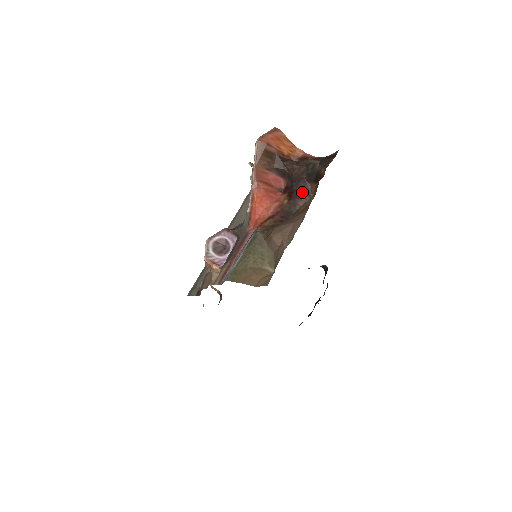
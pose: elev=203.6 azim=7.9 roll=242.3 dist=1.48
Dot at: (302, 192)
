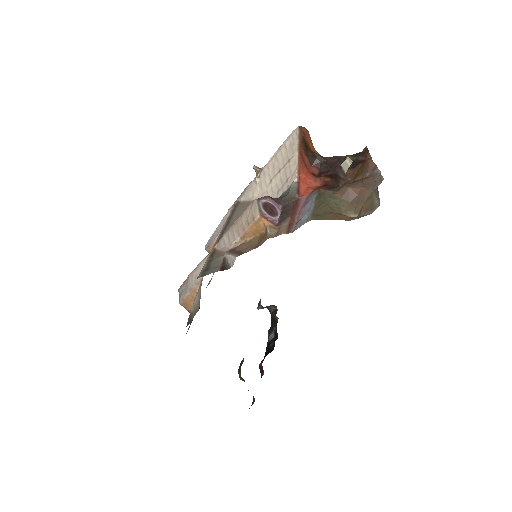
Dot at: (339, 176)
